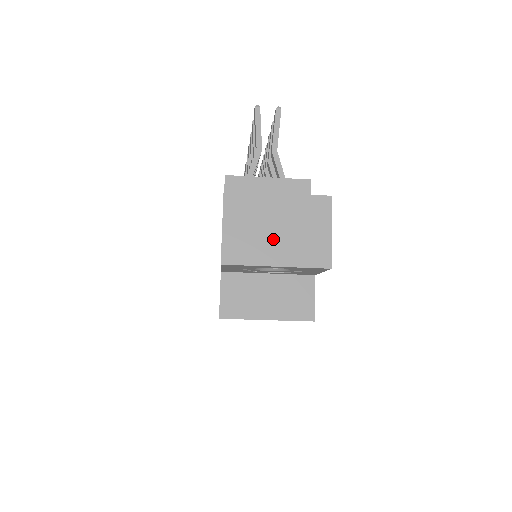
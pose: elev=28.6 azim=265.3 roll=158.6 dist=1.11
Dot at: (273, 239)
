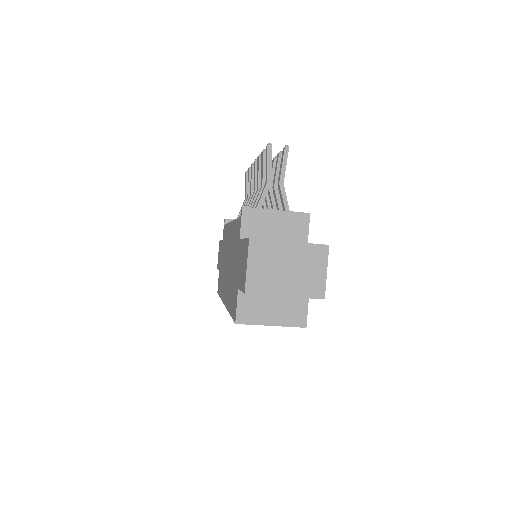
Dot at: (284, 276)
